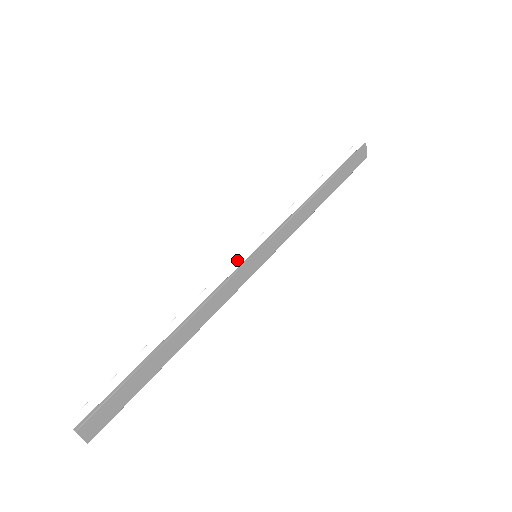
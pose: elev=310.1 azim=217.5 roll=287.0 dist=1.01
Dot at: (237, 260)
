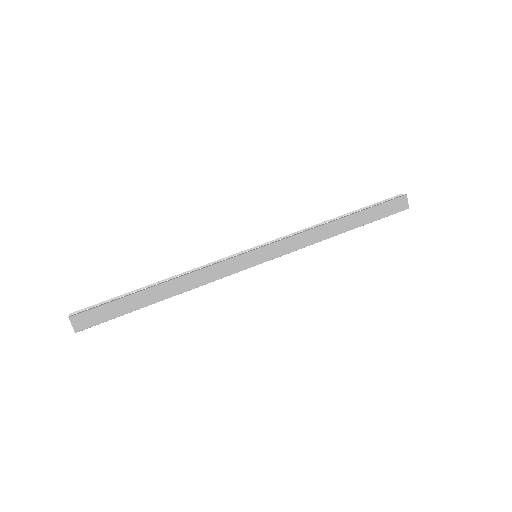
Dot at: (237, 253)
